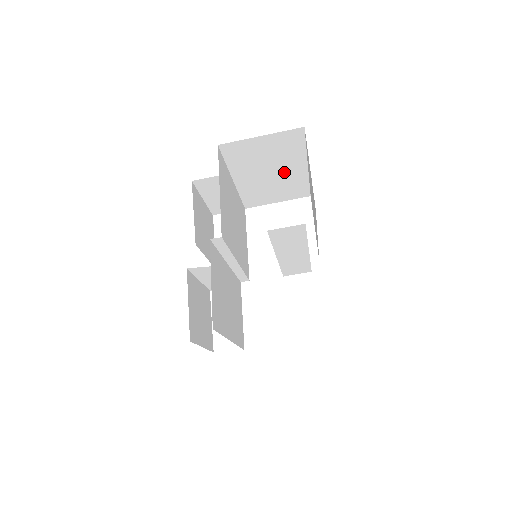
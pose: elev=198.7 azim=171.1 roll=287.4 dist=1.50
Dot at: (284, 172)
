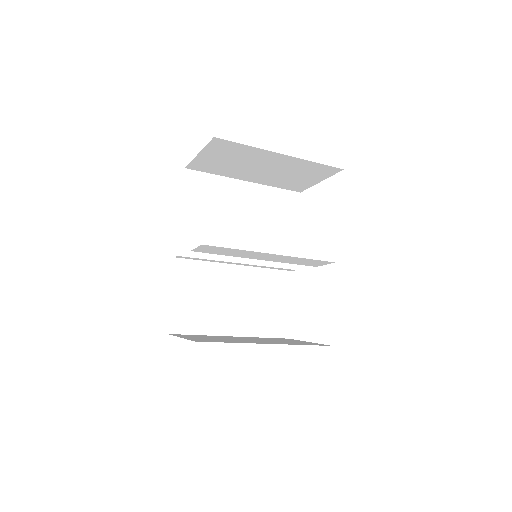
Dot at: (273, 164)
